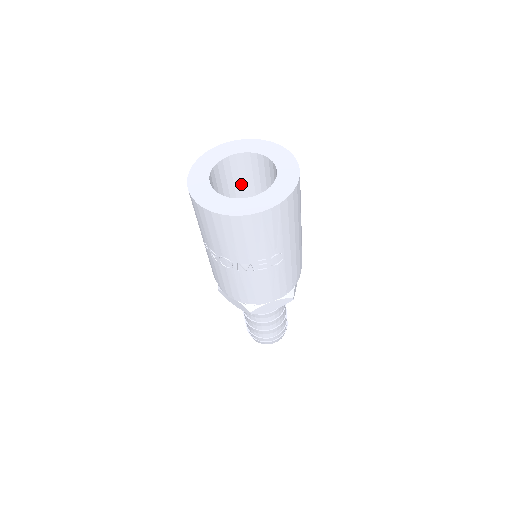
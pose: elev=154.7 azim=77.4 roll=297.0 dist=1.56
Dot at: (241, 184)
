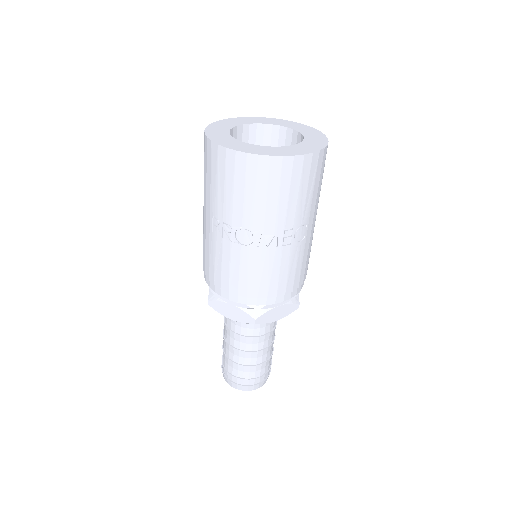
Dot at: occluded
